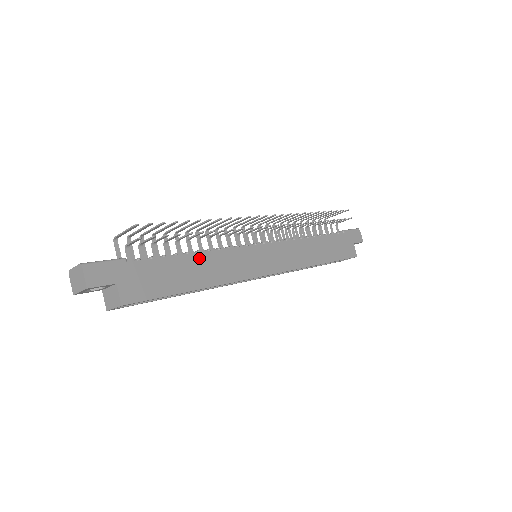
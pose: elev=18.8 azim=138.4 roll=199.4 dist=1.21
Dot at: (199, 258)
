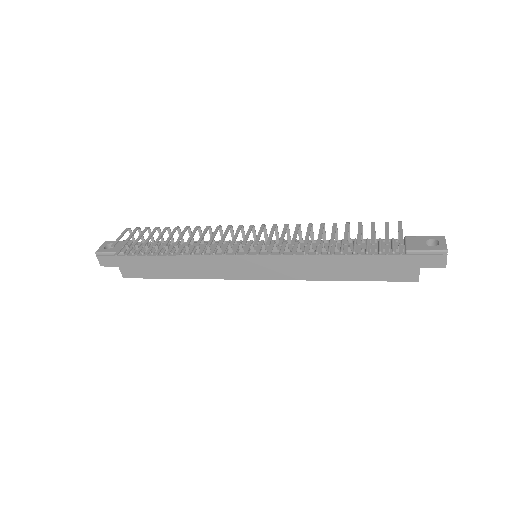
Dot at: (181, 259)
